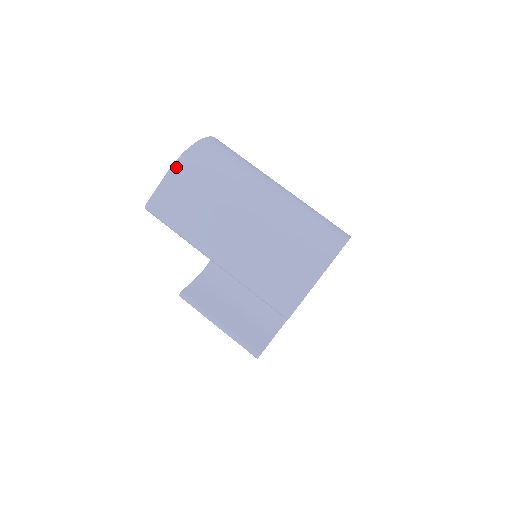
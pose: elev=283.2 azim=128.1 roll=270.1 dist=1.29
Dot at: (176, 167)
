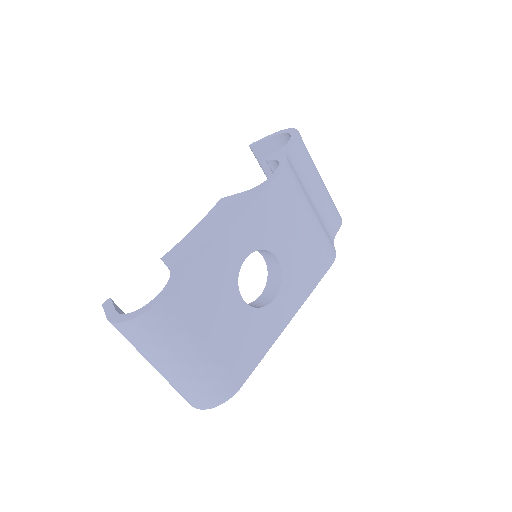
Dot at: (110, 322)
